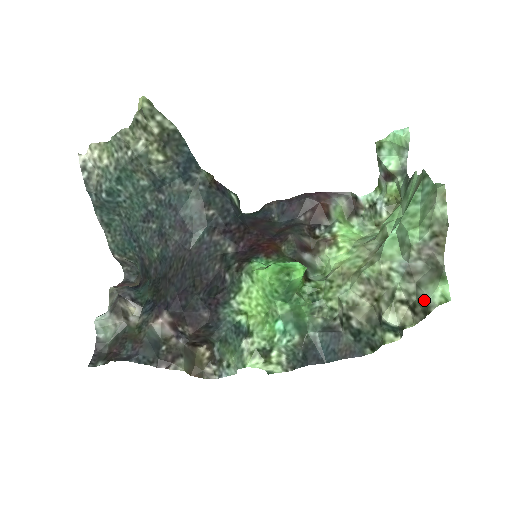
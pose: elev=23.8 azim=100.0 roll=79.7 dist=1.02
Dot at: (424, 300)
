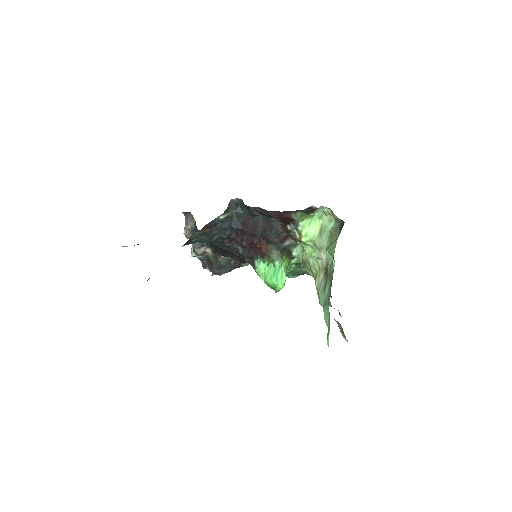
Dot at: occluded
